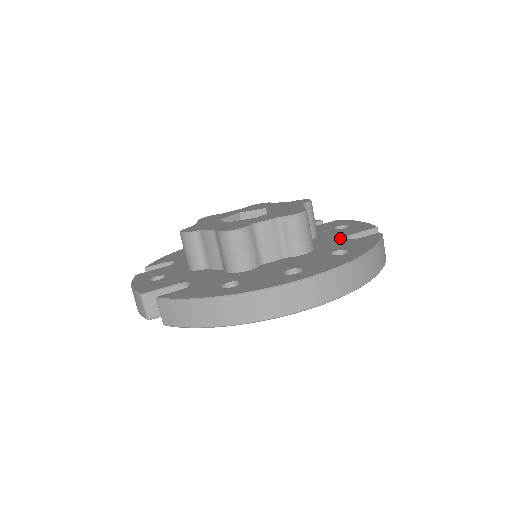
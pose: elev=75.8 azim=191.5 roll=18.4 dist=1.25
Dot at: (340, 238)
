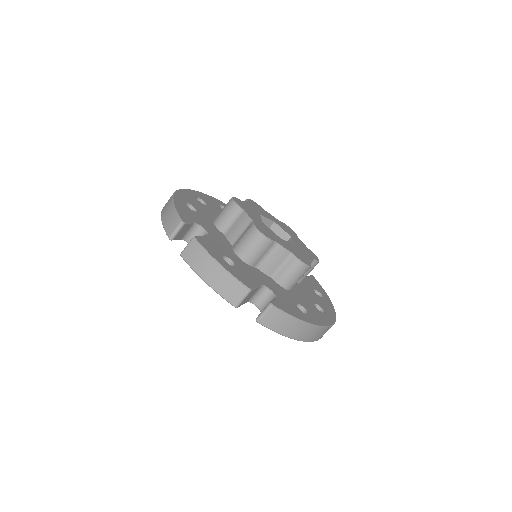
Dot at: occluded
